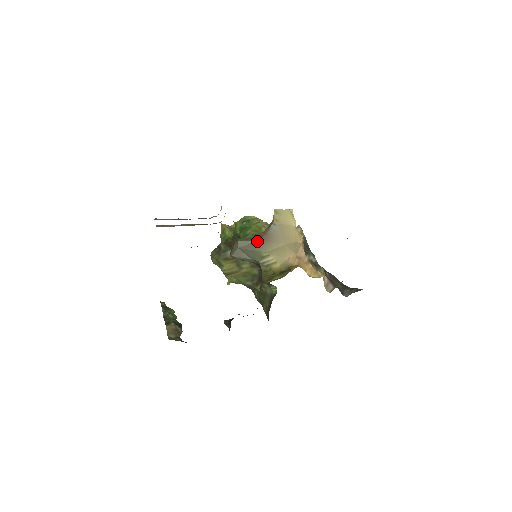
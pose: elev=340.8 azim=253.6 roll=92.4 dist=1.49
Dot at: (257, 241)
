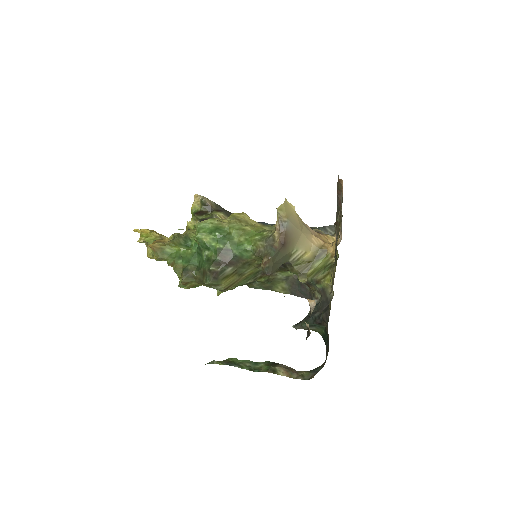
Dot at: (283, 246)
